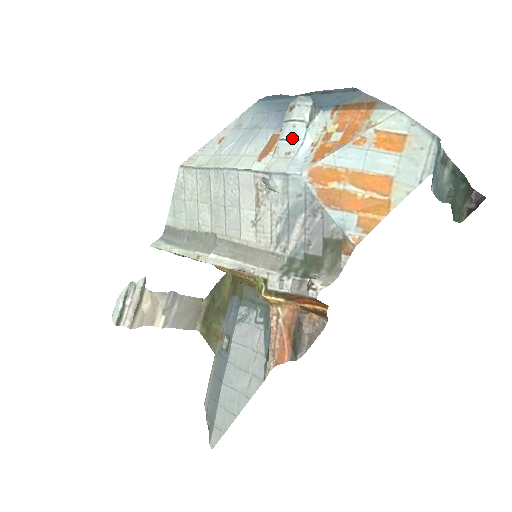
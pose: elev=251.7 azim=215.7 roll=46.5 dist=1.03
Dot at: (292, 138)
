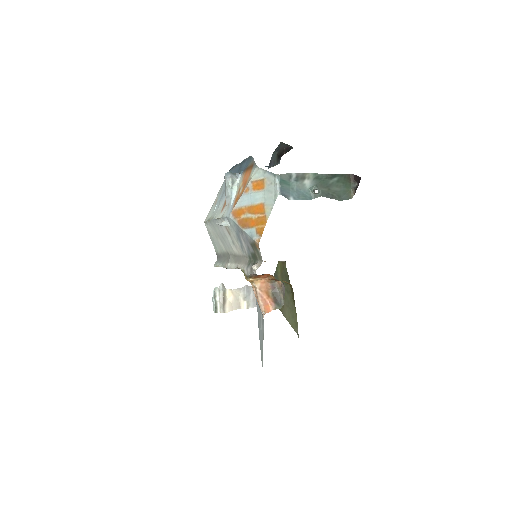
Dot at: (228, 196)
